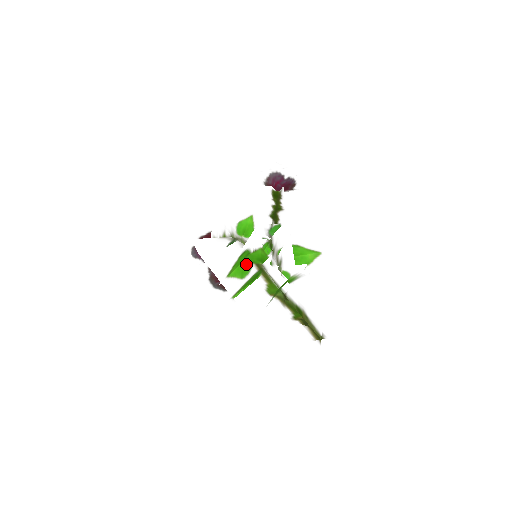
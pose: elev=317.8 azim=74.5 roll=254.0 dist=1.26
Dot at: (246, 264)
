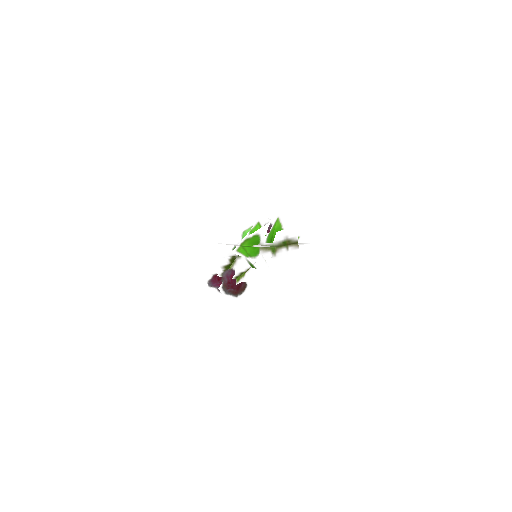
Dot at: occluded
